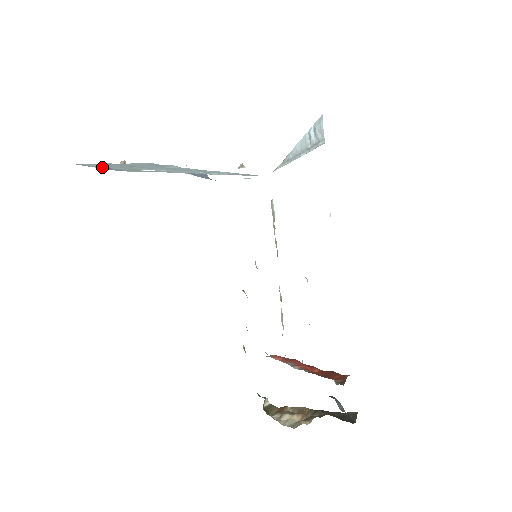
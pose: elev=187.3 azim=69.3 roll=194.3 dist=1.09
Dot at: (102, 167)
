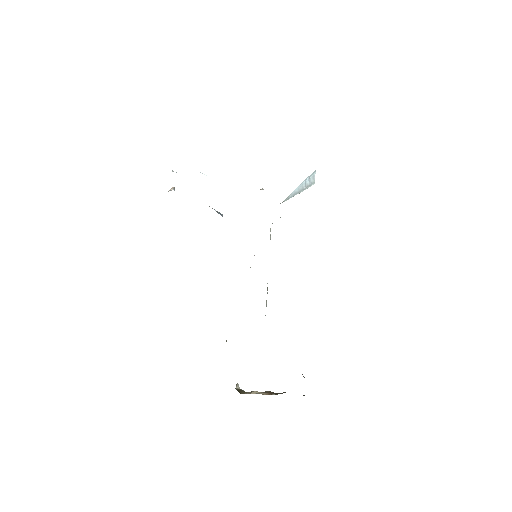
Dot at: (173, 171)
